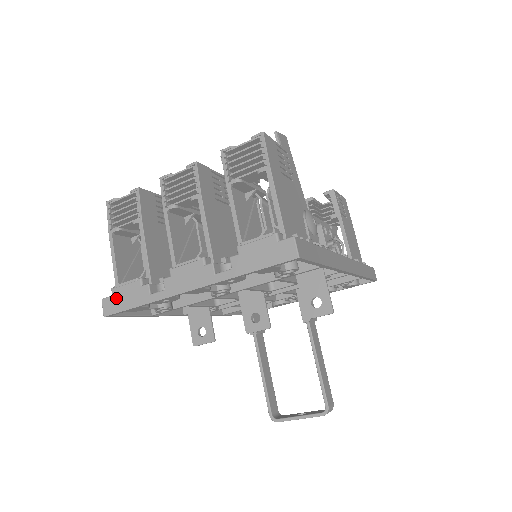
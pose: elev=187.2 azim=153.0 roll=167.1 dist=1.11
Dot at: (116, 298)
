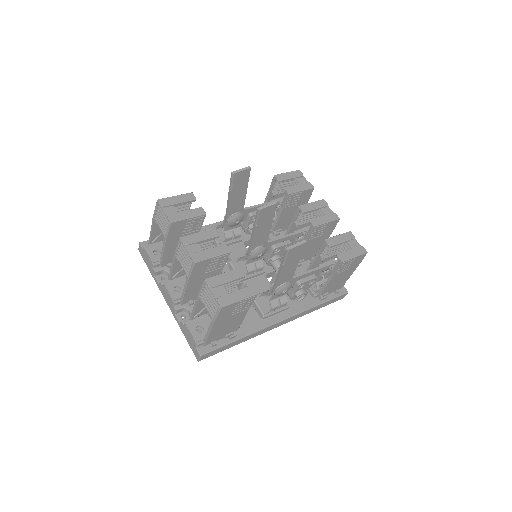
Dot at: (144, 253)
